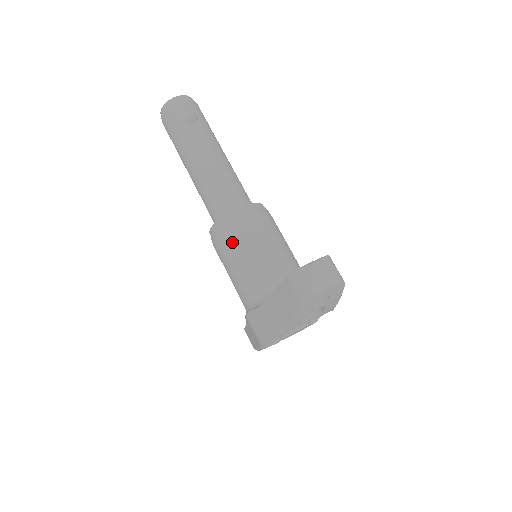
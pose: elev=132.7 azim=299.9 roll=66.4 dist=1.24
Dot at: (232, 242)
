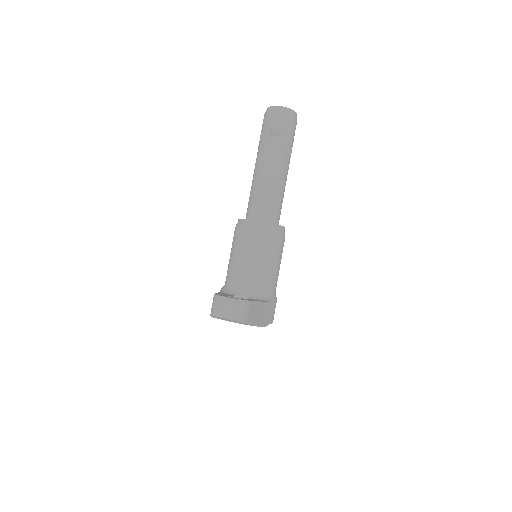
Dot at: (237, 240)
